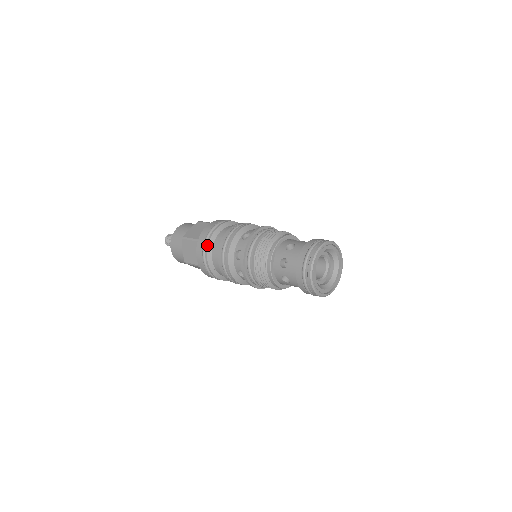
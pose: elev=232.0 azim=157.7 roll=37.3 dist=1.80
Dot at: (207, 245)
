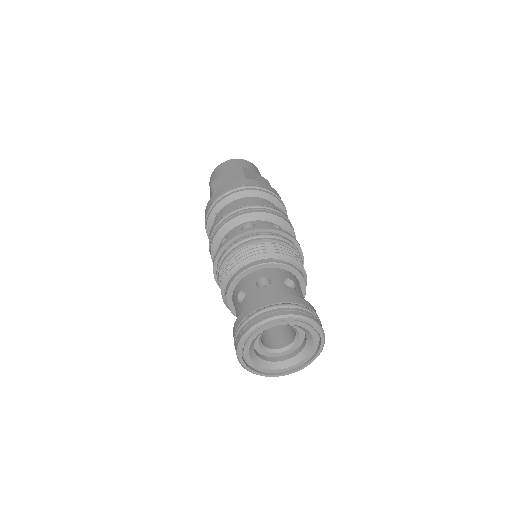
Dot at: (244, 189)
